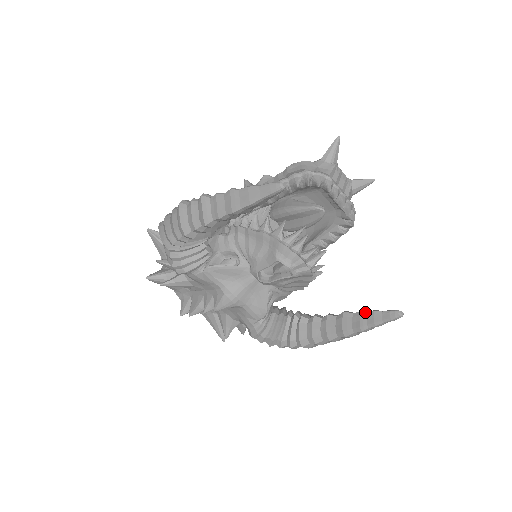
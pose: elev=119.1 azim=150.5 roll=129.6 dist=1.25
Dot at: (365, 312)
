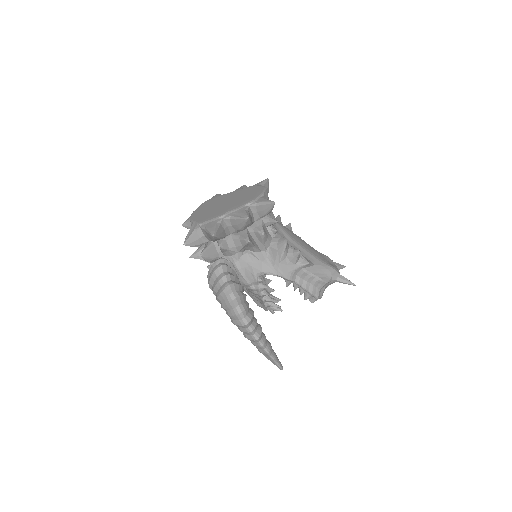
Dot at: occluded
